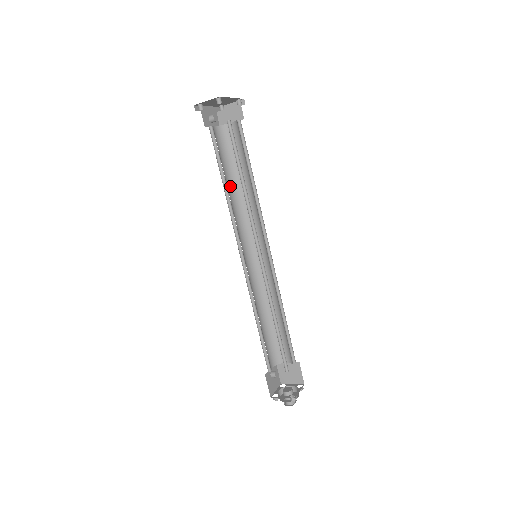
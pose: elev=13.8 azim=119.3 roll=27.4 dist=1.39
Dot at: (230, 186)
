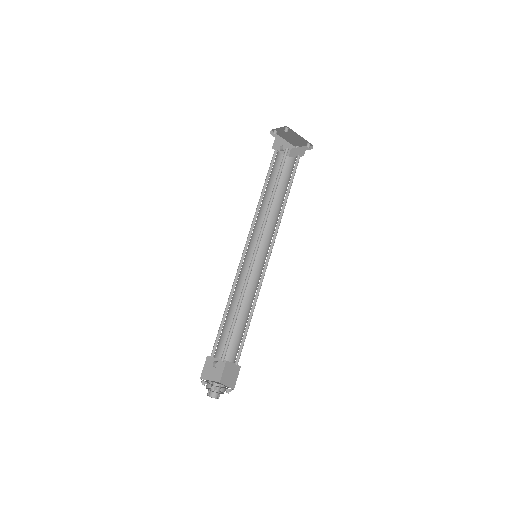
Dot at: (269, 199)
